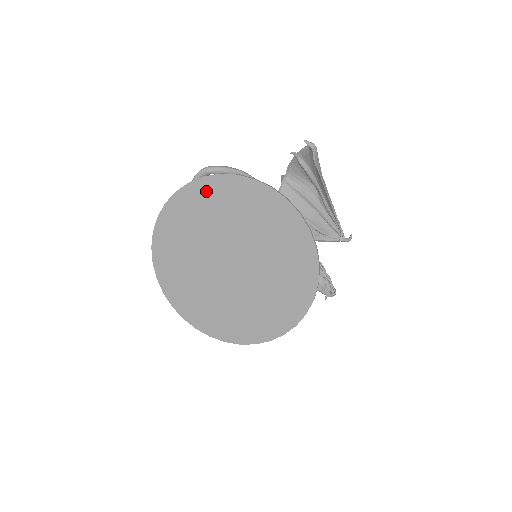
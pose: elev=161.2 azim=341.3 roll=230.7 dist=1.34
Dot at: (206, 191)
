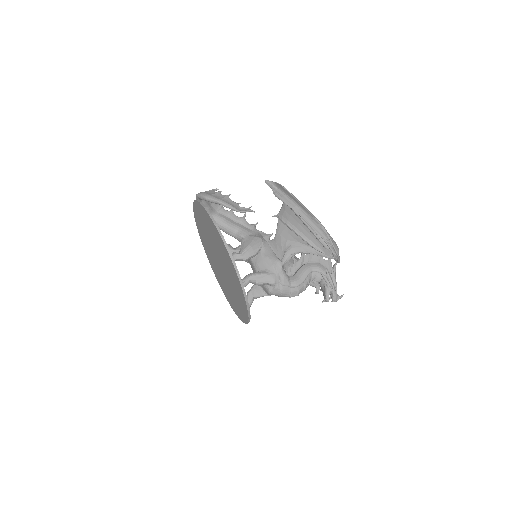
Dot at: (200, 210)
